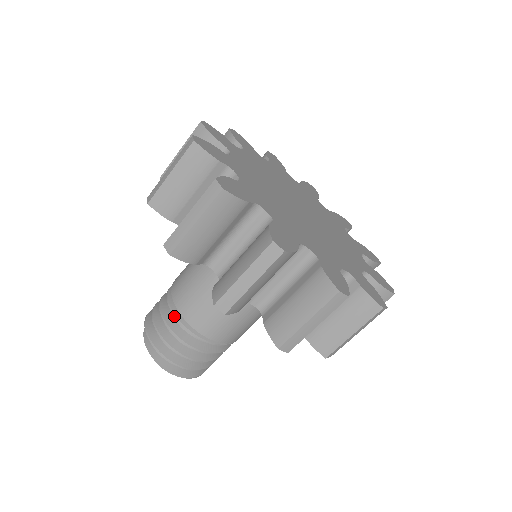
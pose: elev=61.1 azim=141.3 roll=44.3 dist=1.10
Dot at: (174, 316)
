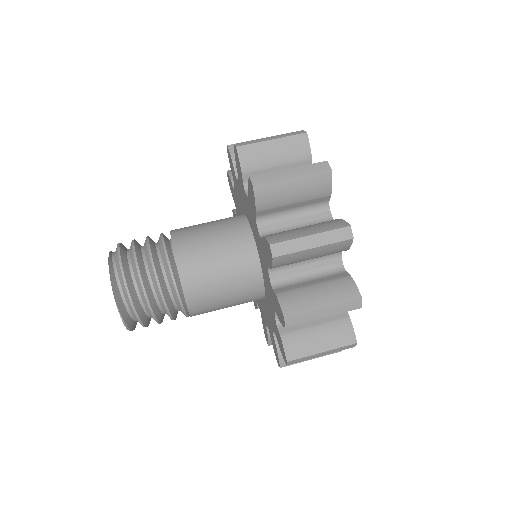
Dot at: (165, 253)
